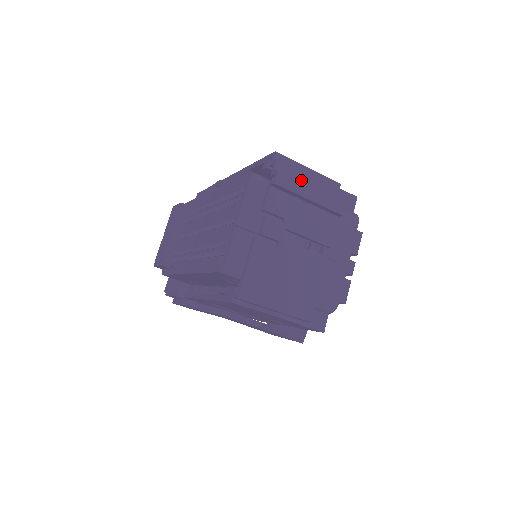
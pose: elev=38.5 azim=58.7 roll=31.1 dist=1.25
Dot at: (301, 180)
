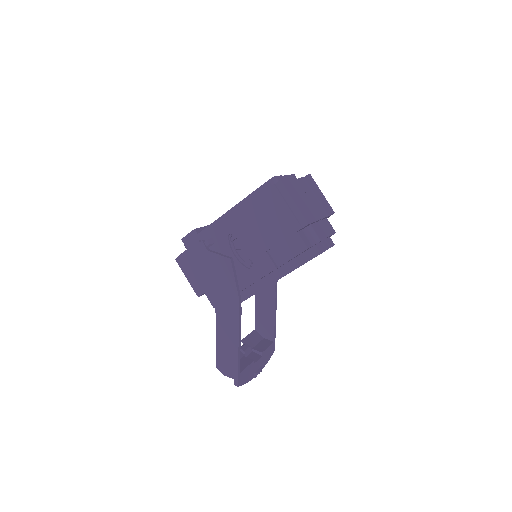
Dot at: occluded
